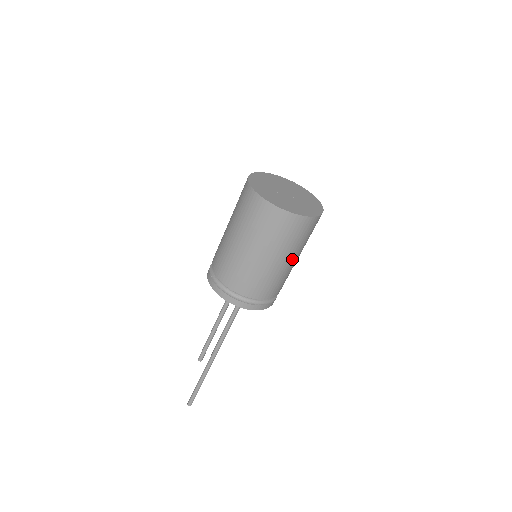
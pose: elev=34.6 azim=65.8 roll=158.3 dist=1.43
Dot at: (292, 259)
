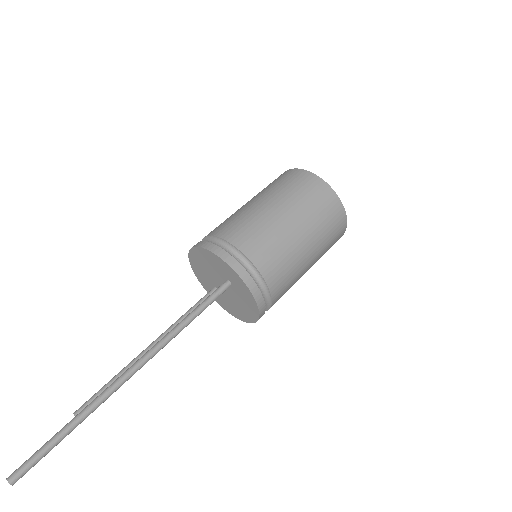
Dot at: (310, 248)
